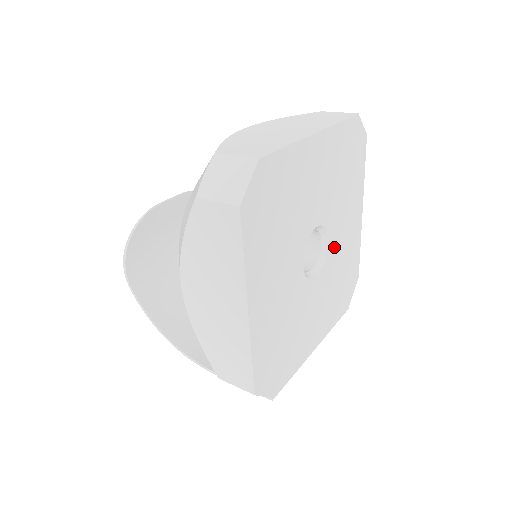
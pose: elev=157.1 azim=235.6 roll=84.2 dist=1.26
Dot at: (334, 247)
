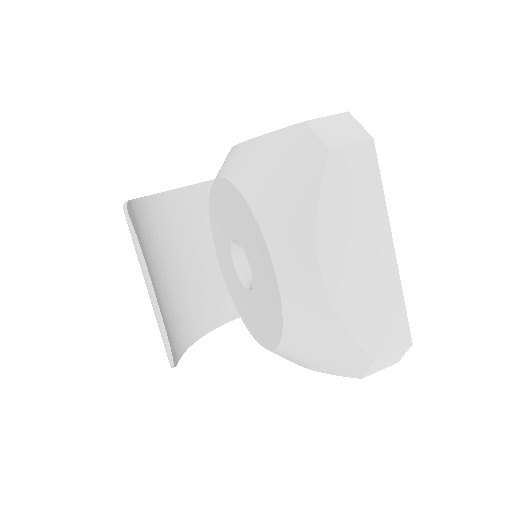
Dot at: occluded
